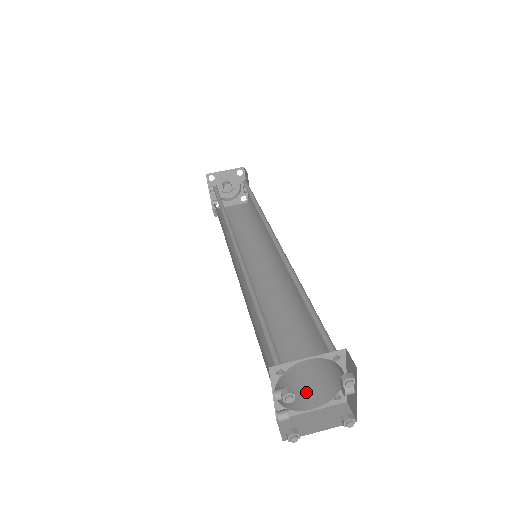
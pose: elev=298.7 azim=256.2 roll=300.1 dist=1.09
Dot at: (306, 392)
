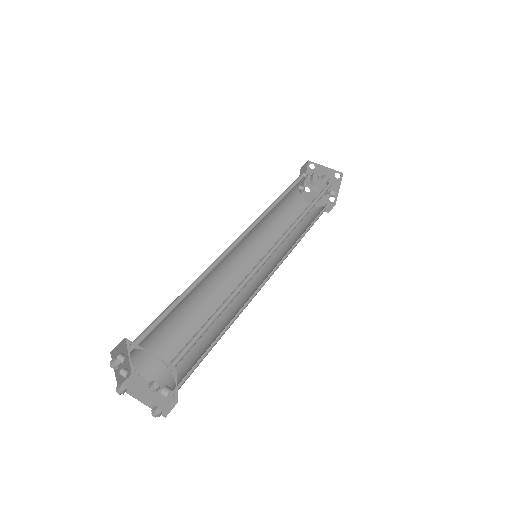
Dot at: (166, 373)
